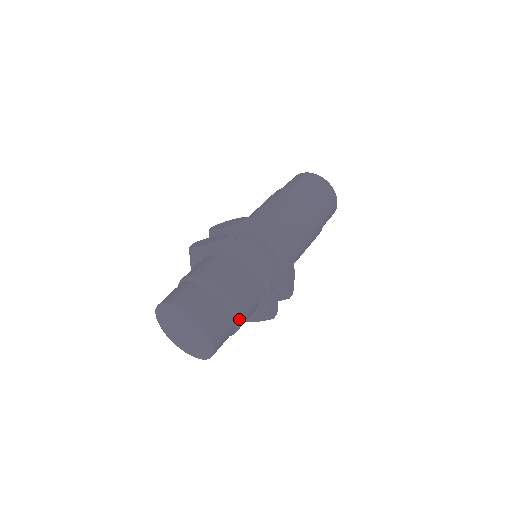
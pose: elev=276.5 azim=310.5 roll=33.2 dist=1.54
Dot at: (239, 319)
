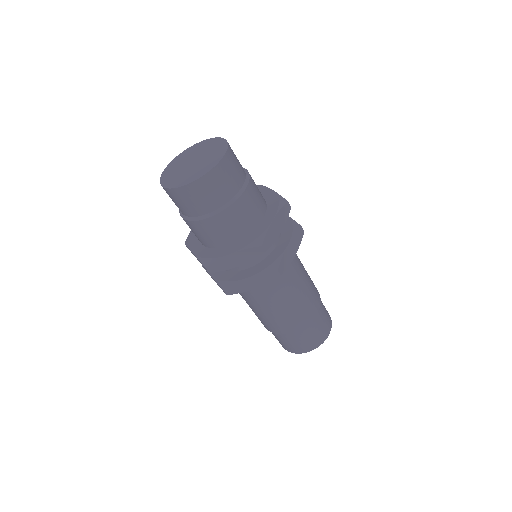
Dot at: (246, 191)
